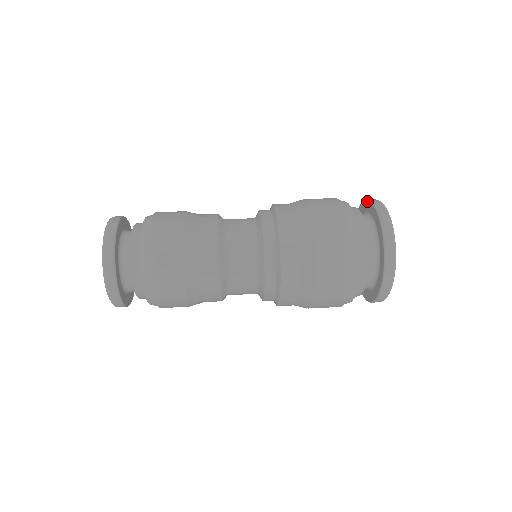
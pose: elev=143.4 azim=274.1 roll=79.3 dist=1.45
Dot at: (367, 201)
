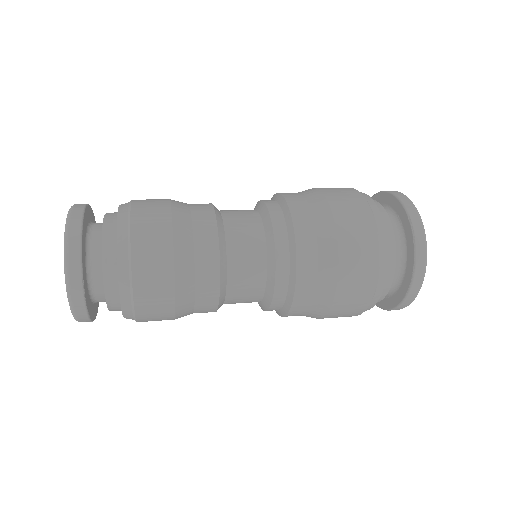
Dot at: occluded
